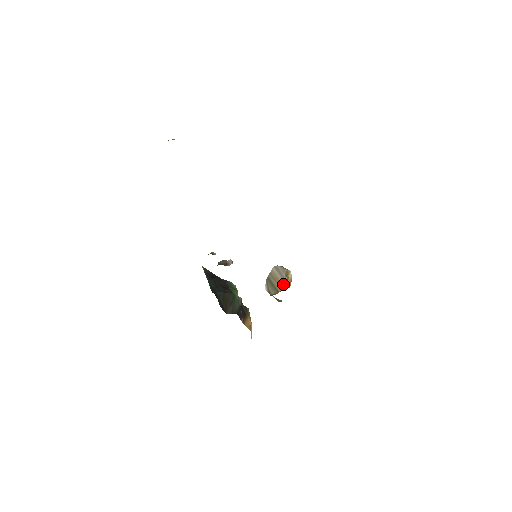
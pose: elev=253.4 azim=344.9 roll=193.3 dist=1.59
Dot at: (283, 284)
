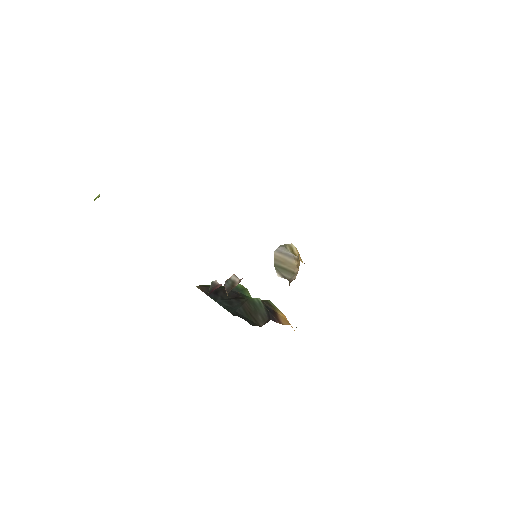
Dot at: (295, 263)
